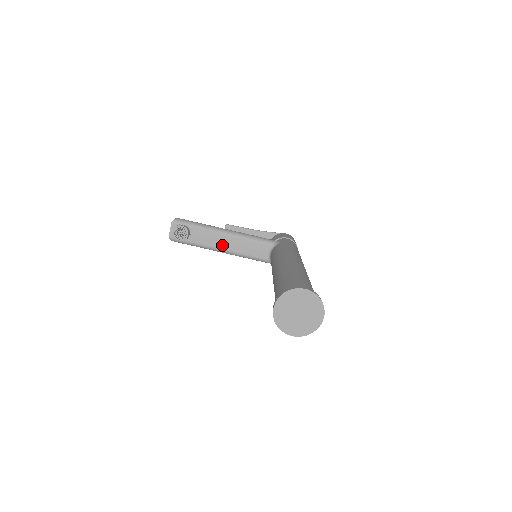
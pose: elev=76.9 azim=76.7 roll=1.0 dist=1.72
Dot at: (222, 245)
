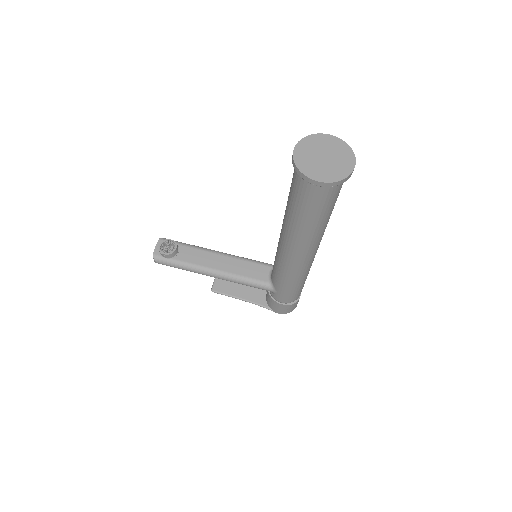
Dot at: (214, 265)
